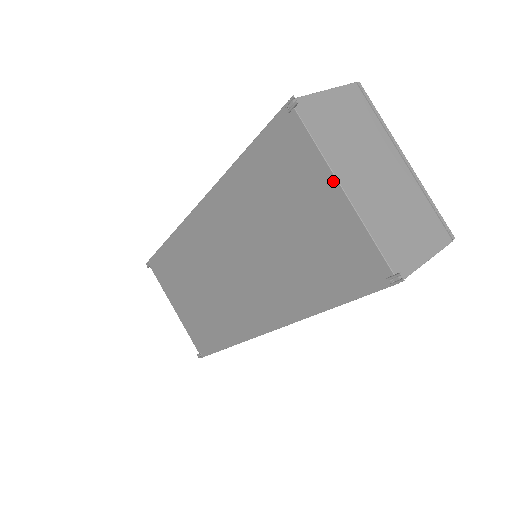
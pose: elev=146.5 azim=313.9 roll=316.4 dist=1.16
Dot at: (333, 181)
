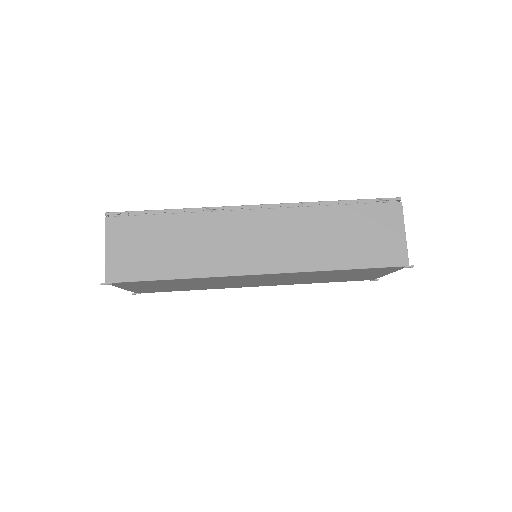
Dot at: (389, 273)
